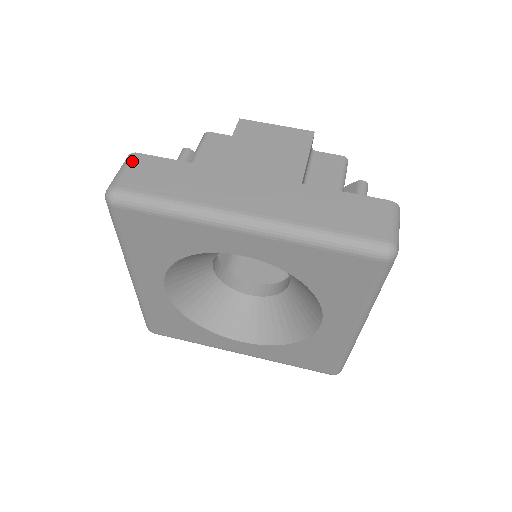
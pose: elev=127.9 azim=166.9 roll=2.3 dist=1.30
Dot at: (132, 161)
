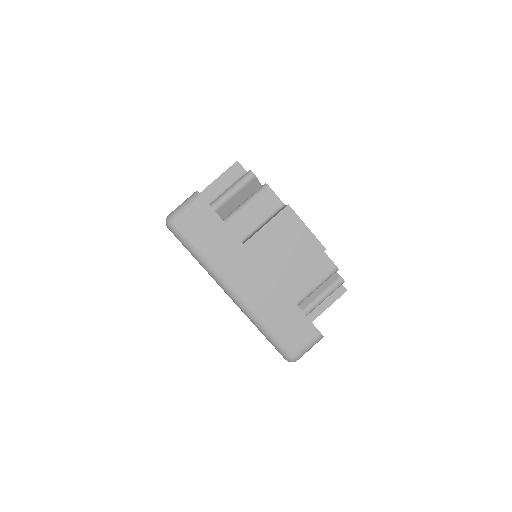
Dot at: (195, 204)
